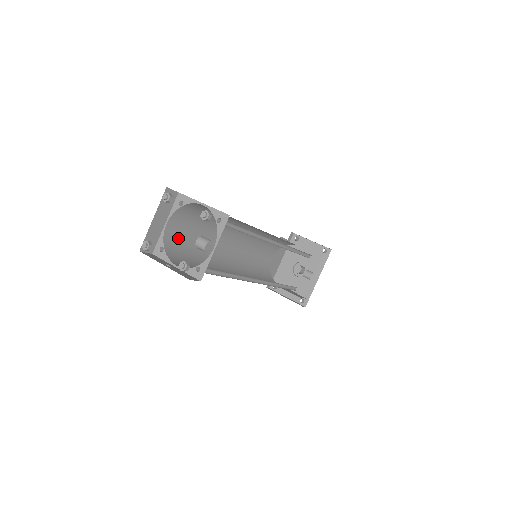
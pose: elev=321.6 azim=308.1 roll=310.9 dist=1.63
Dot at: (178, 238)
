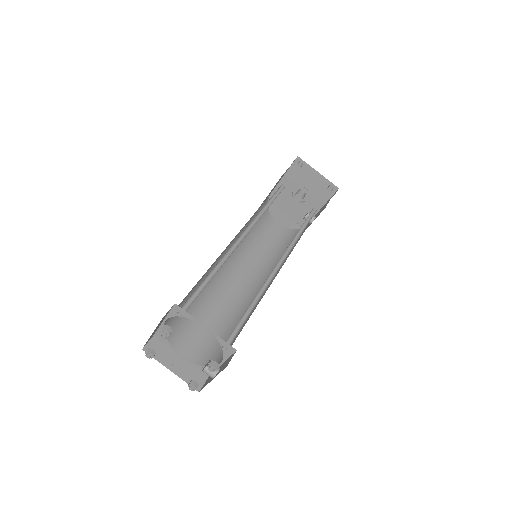
Dot at: occluded
